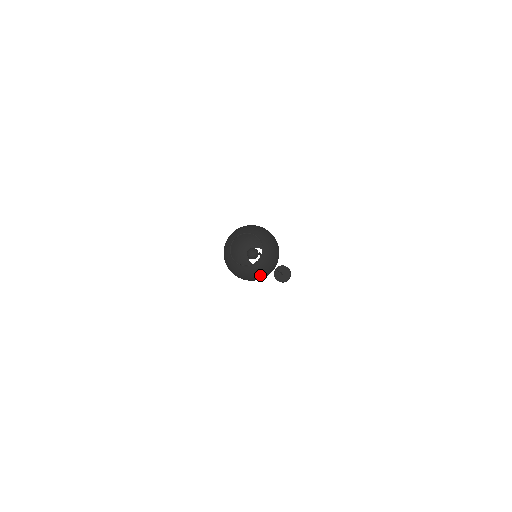
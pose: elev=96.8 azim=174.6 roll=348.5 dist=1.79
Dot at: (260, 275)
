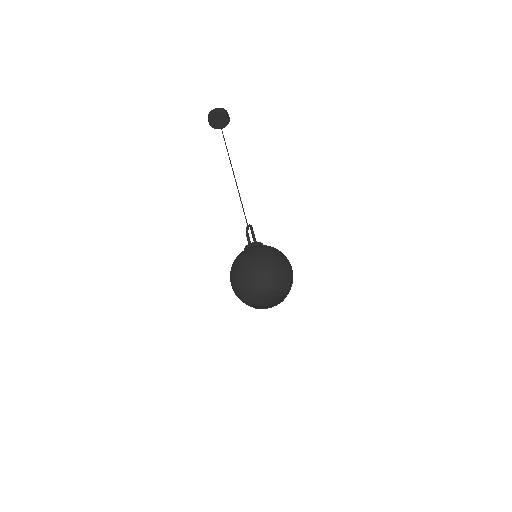
Dot at: (266, 300)
